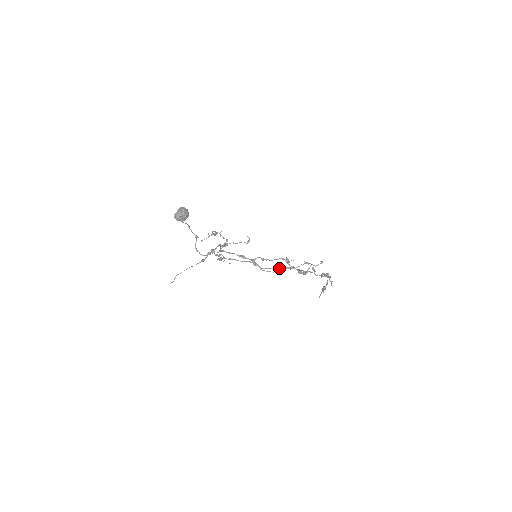
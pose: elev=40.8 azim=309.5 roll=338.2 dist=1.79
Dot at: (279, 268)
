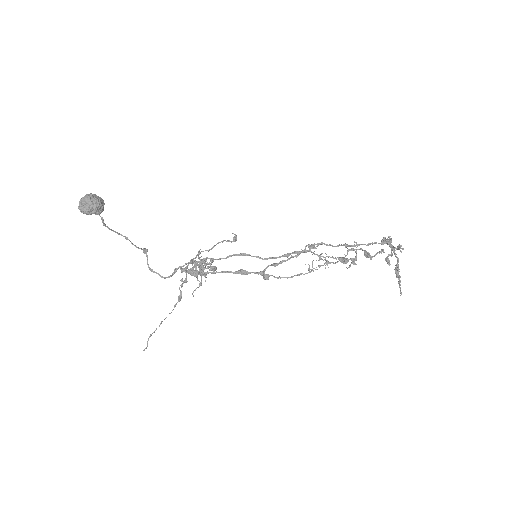
Dot at: (294, 252)
